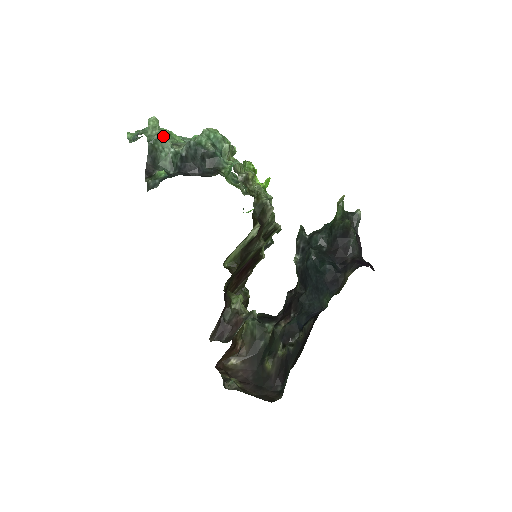
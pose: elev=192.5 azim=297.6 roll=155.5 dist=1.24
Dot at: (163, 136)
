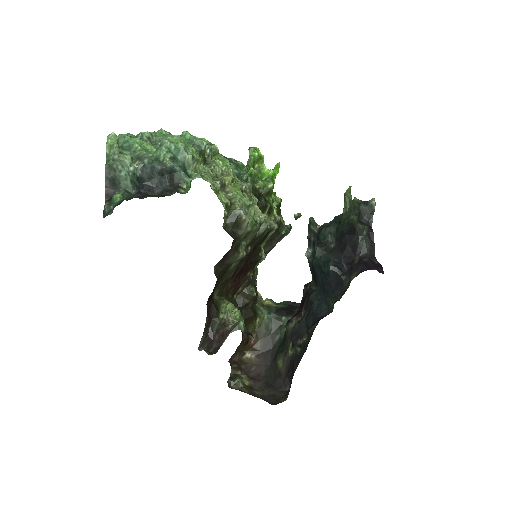
Dot at: (120, 155)
